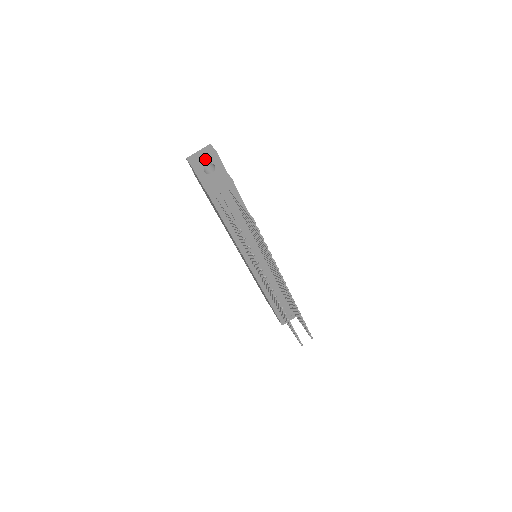
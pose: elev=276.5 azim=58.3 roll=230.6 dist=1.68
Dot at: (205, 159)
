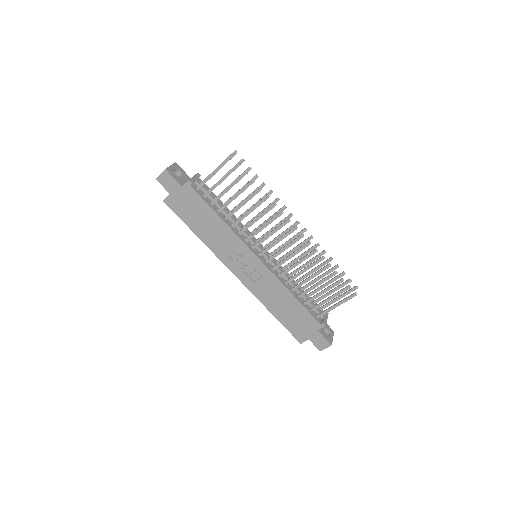
Dot at: (171, 166)
